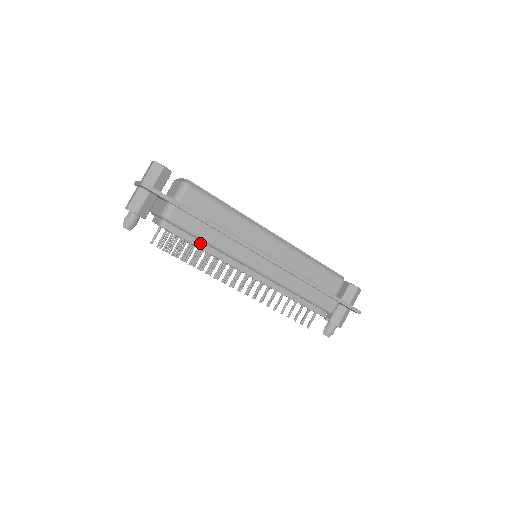
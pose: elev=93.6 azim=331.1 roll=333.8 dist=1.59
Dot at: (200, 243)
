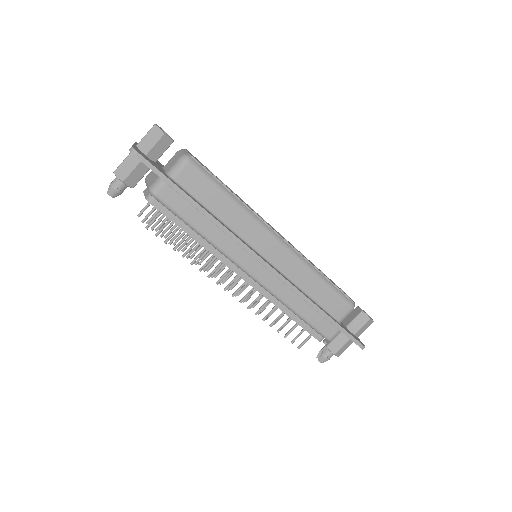
Dot at: (190, 229)
